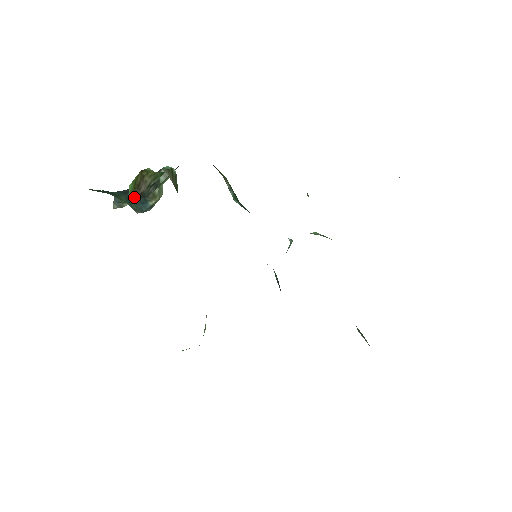
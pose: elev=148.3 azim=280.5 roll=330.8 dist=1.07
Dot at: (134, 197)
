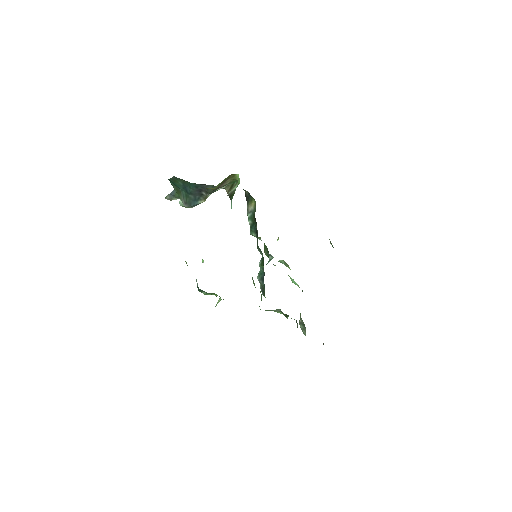
Dot at: (216, 188)
